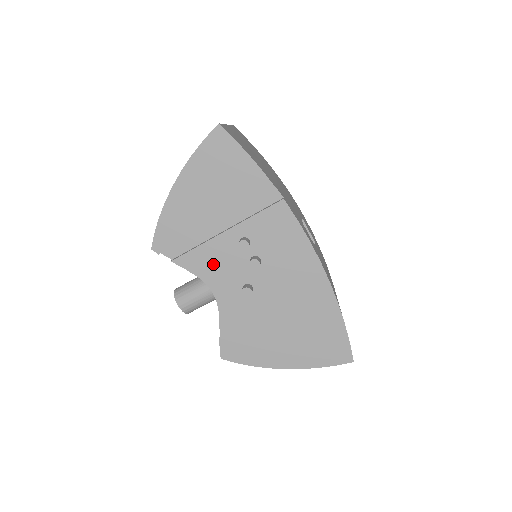
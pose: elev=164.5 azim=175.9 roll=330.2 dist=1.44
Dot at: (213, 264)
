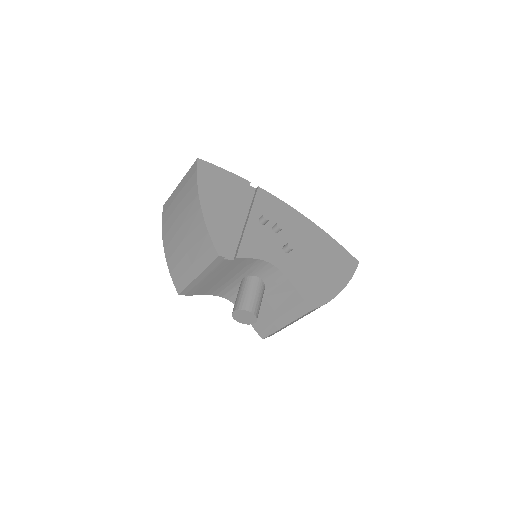
Dot at: (258, 245)
